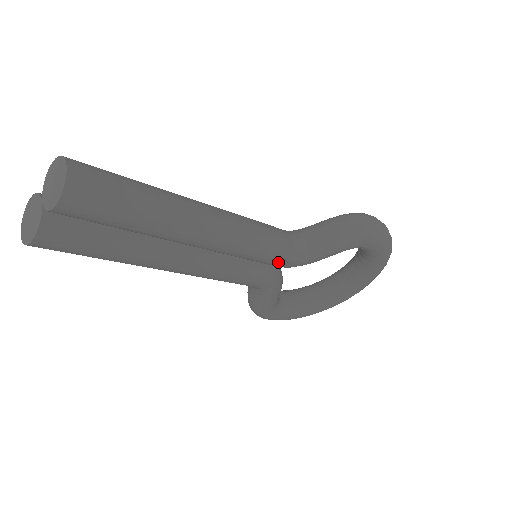
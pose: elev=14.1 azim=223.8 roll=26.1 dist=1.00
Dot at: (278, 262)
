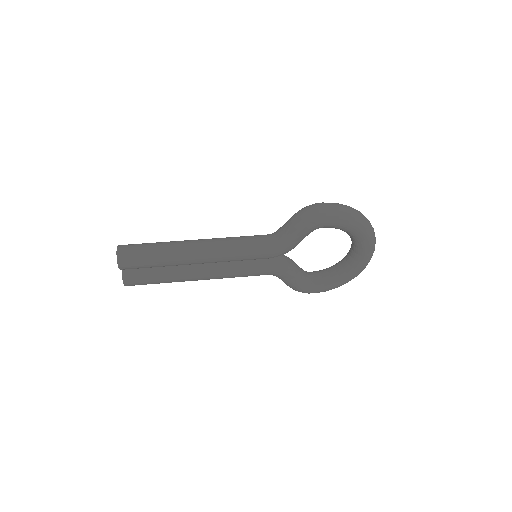
Dot at: (262, 256)
